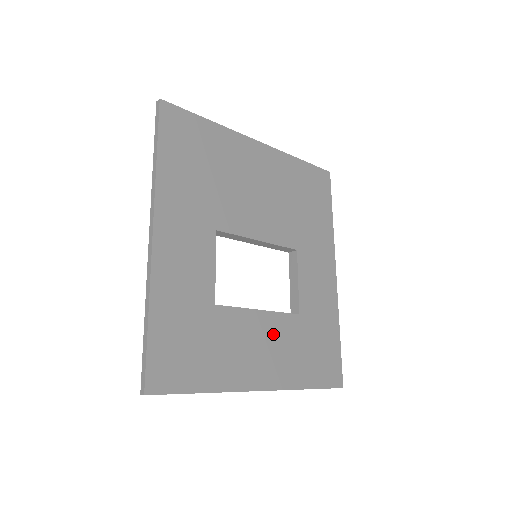
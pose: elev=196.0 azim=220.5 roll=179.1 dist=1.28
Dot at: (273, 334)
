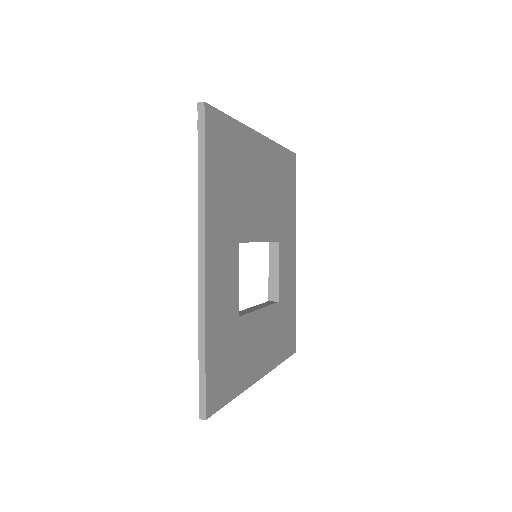
Dot at: (266, 327)
